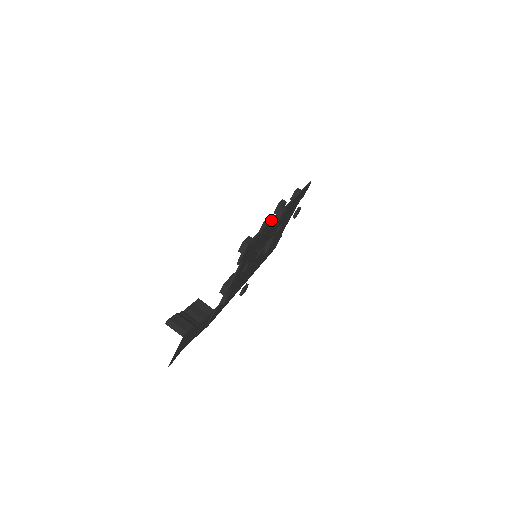
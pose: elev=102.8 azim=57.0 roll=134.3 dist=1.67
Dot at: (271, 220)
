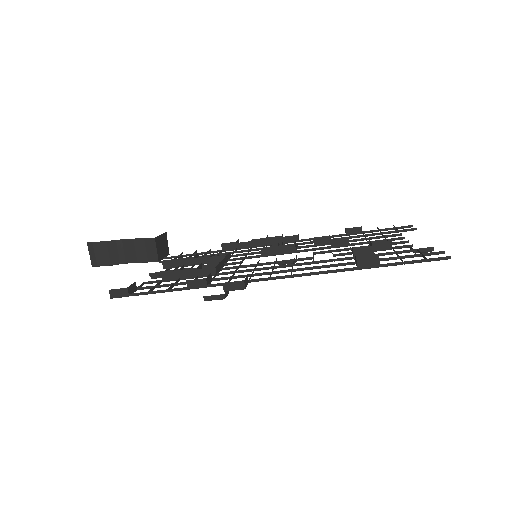
Dot at: (202, 286)
